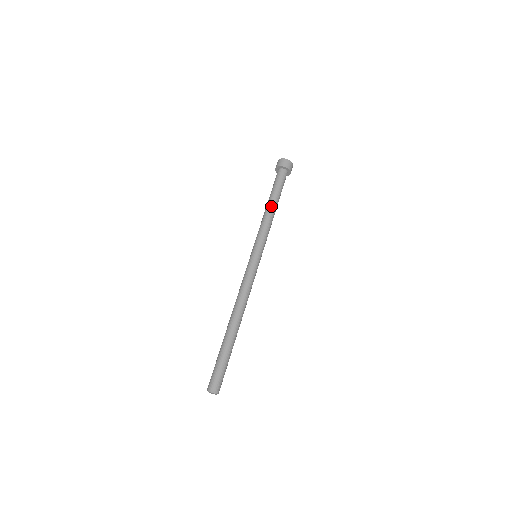
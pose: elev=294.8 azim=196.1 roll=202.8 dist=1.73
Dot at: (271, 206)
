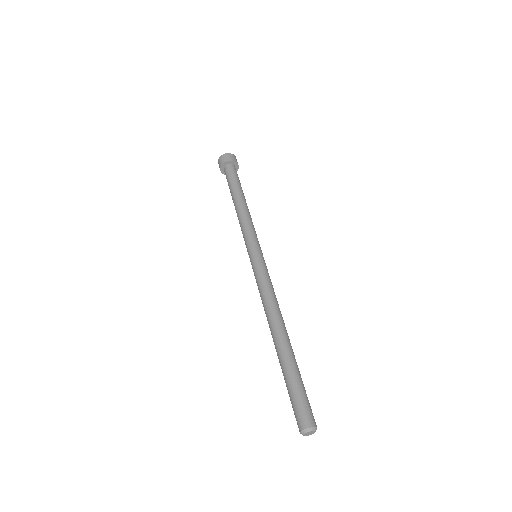
Dot at: (238, 201)
